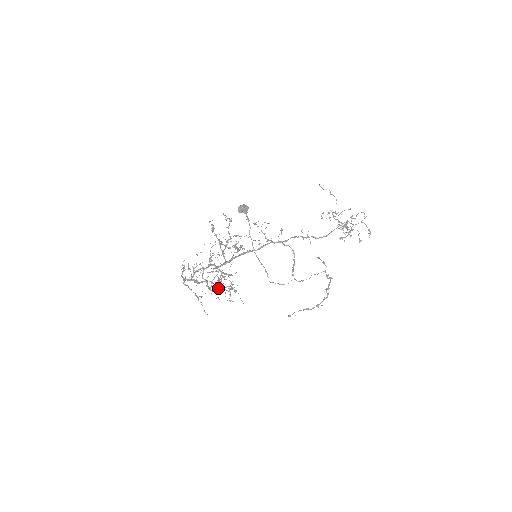
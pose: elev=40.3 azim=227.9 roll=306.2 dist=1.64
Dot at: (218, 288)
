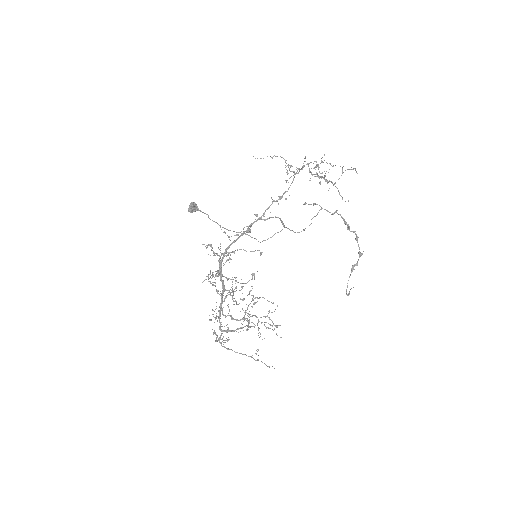
Dot at: occluded
